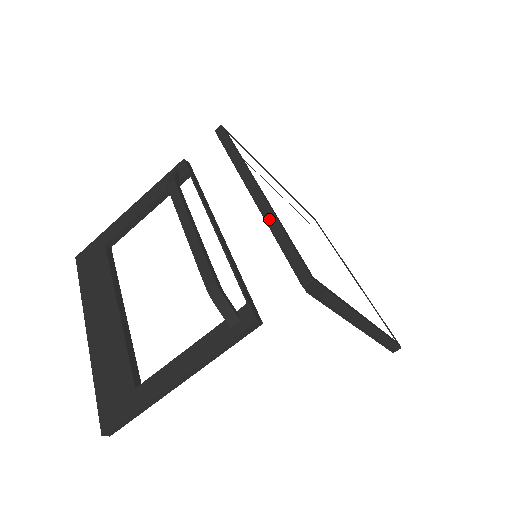
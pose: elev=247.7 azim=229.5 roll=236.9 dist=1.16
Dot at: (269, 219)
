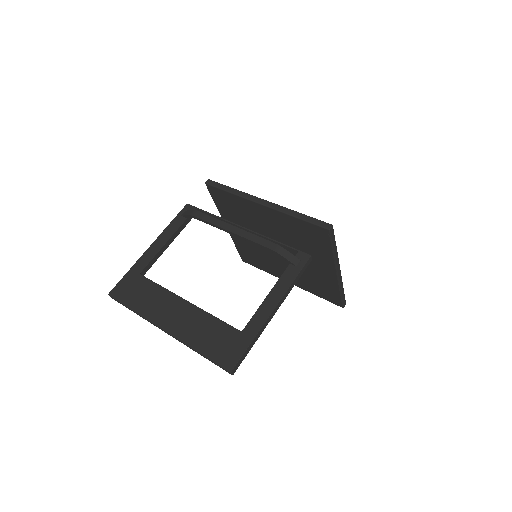
Dot at: (284, 210)
